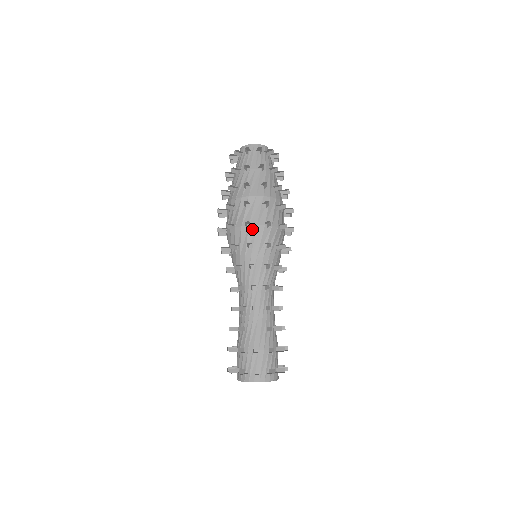
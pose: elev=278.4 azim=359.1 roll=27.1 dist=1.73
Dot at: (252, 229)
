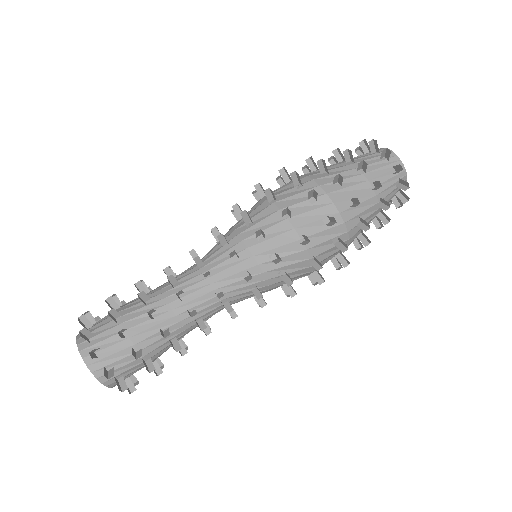
Dot at: (298, 246)
